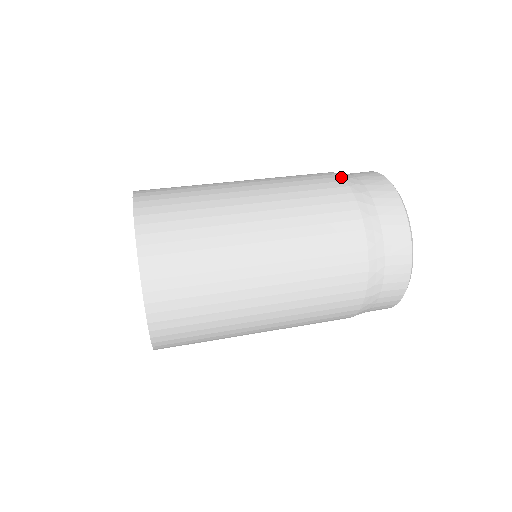
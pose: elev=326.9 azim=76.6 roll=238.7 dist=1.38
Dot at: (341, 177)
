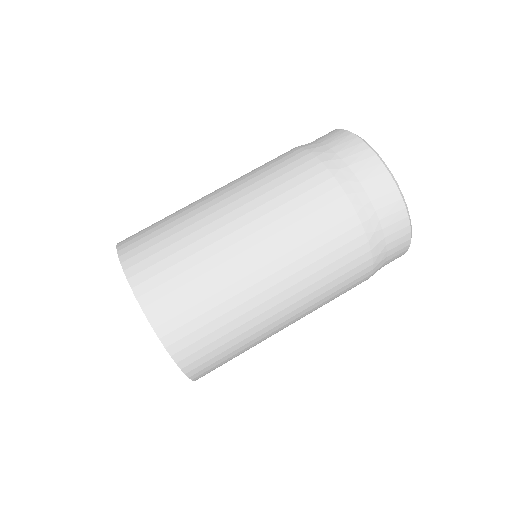
Dot at: (321, 163)
